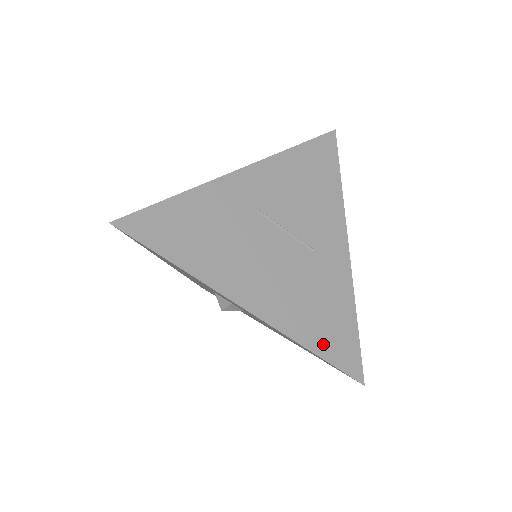
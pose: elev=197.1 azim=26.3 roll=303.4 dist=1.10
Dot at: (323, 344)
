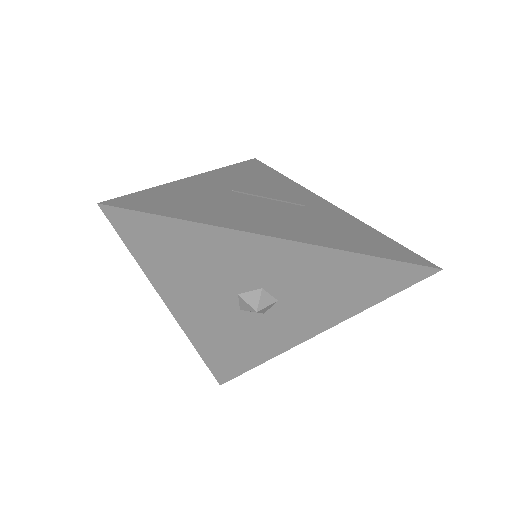
Dot at: (374, 250)
